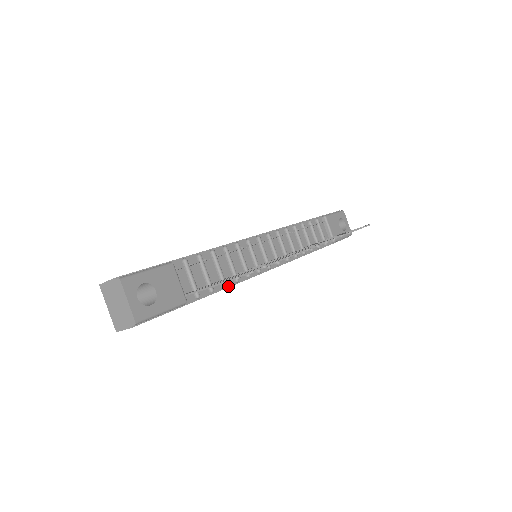
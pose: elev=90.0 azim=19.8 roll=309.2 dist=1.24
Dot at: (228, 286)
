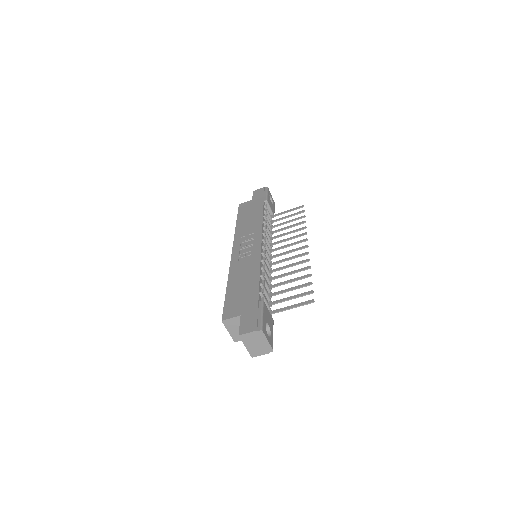
Dot at: occluded
